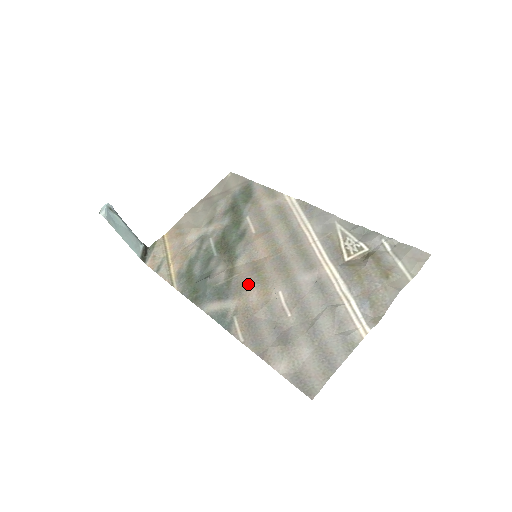
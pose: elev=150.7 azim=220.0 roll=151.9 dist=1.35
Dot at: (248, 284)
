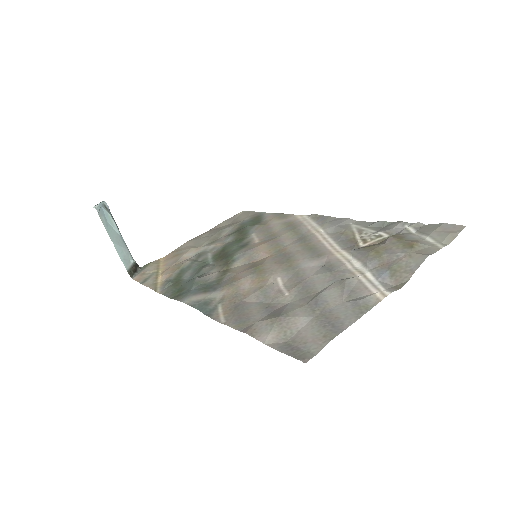
Dot at: (242, 276)
